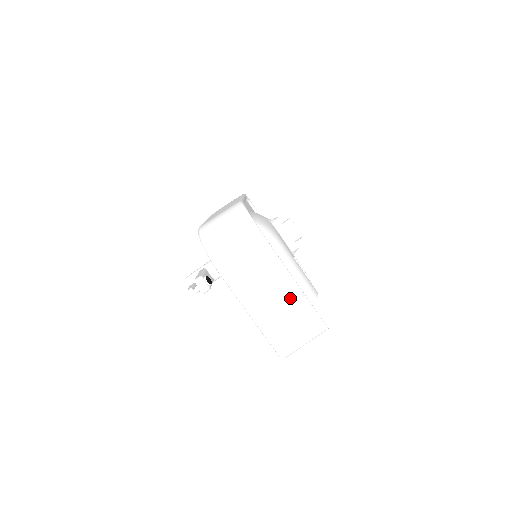
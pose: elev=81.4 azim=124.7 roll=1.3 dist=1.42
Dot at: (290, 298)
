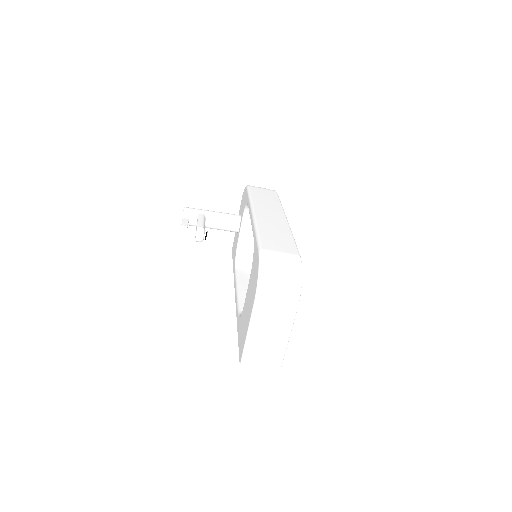
Dot at: (279, 342)
